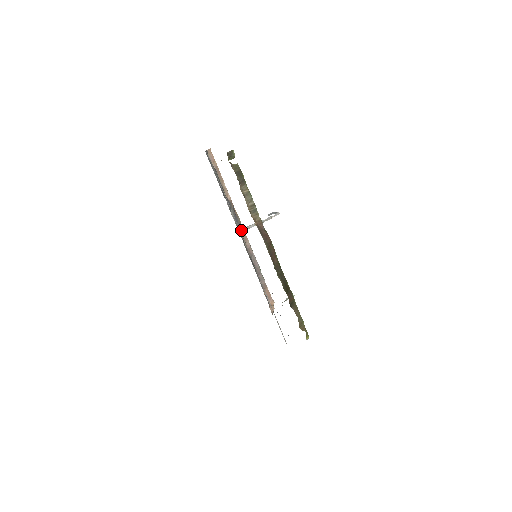
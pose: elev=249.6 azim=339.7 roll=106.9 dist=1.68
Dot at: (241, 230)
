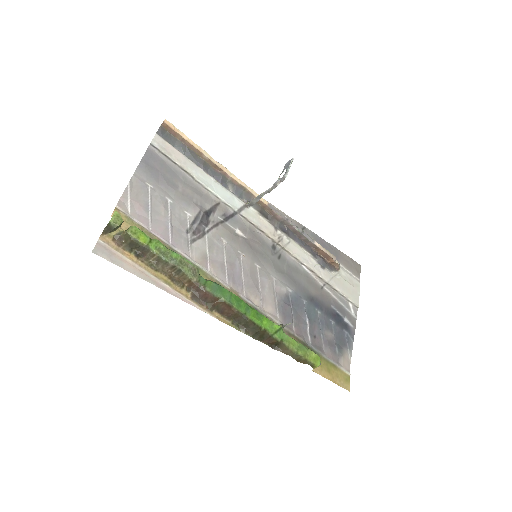
Dot at: (249, 205)
